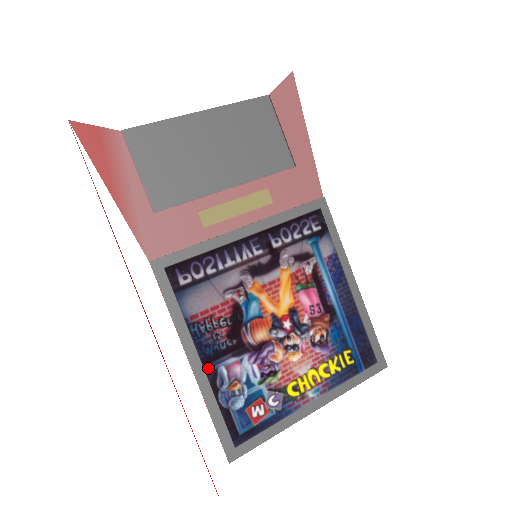
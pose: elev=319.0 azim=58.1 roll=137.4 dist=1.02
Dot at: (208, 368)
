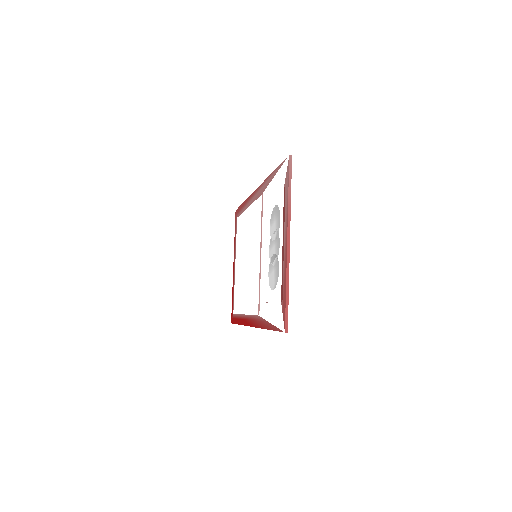
Dot at: occluded
